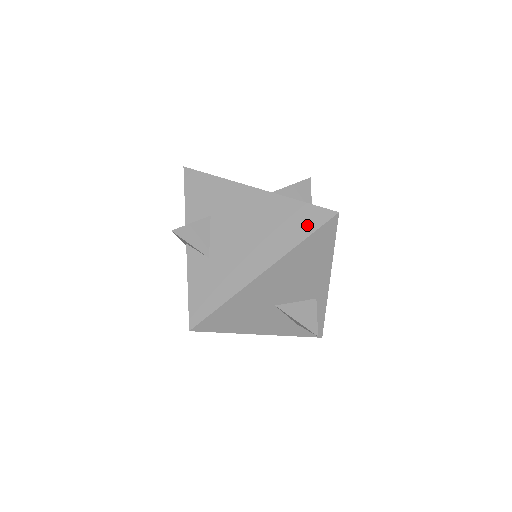
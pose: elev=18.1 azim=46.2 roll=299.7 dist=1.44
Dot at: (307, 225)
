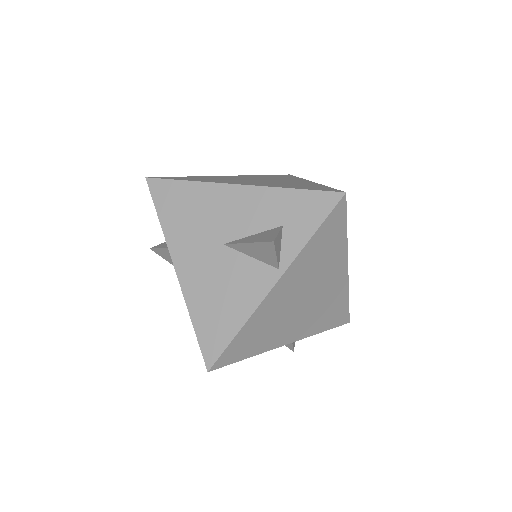
Dot at: occluded
